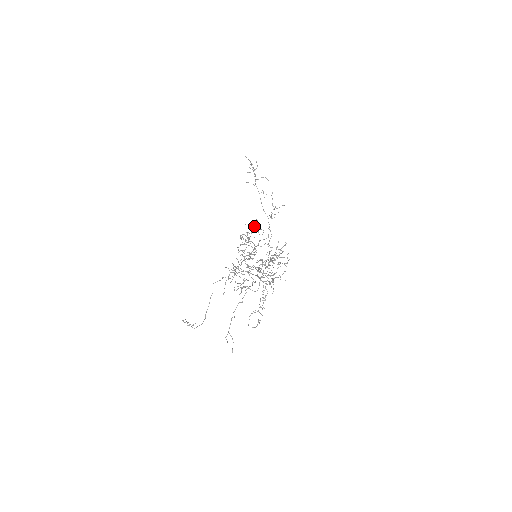
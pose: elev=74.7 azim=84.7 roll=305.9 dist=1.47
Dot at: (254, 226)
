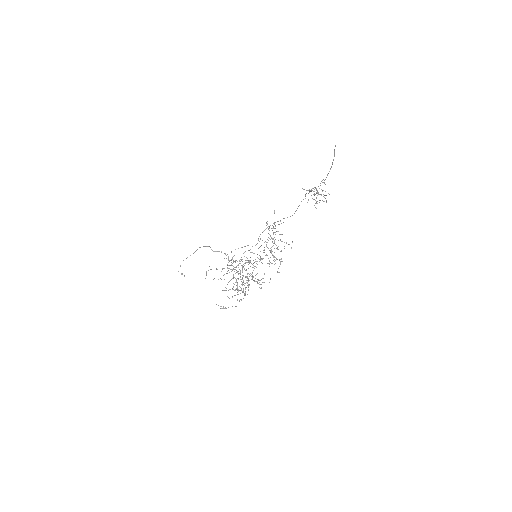
Dot at: (257, 283)
